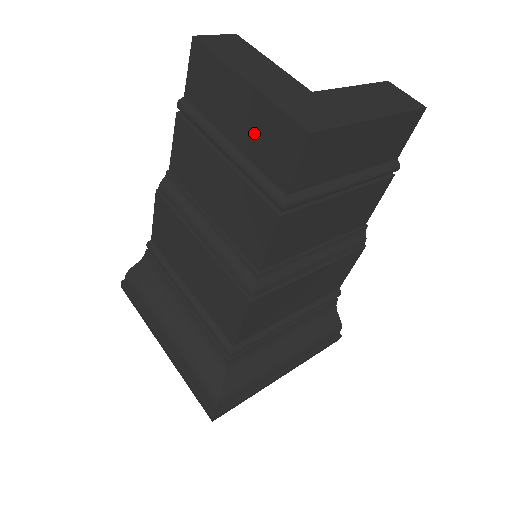
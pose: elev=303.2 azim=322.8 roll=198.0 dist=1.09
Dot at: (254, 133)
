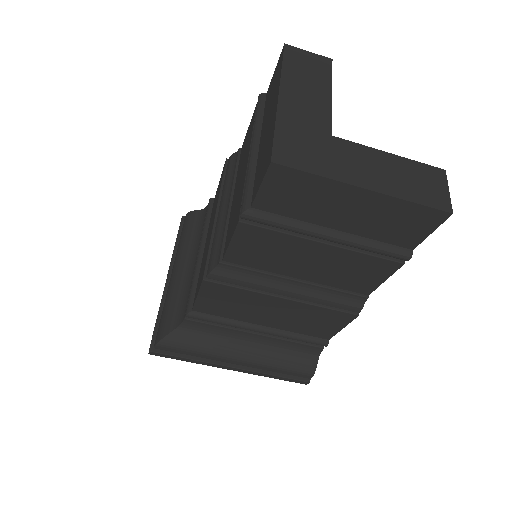
Dot at: (264, 144)
